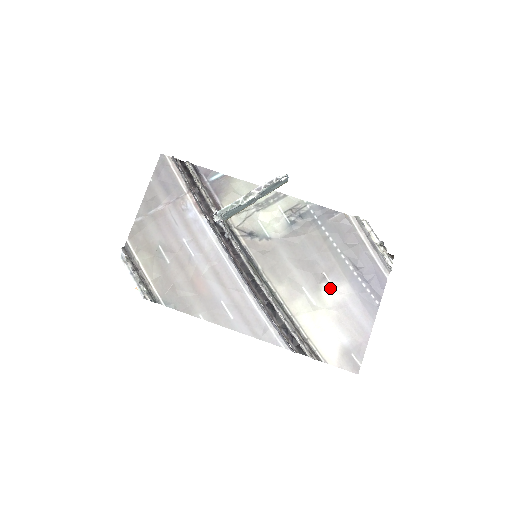
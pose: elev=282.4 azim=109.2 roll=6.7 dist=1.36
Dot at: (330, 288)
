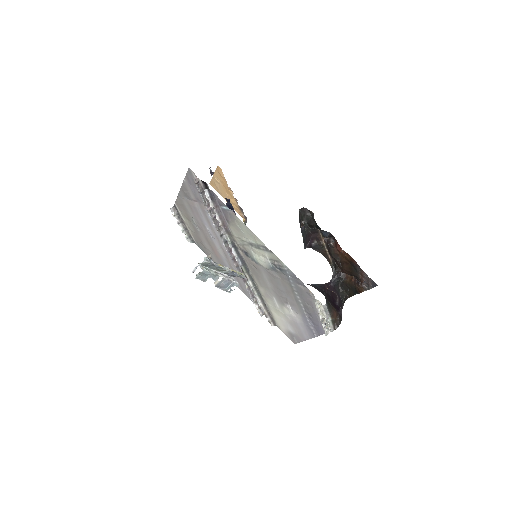
Dot at: (289, 310)
